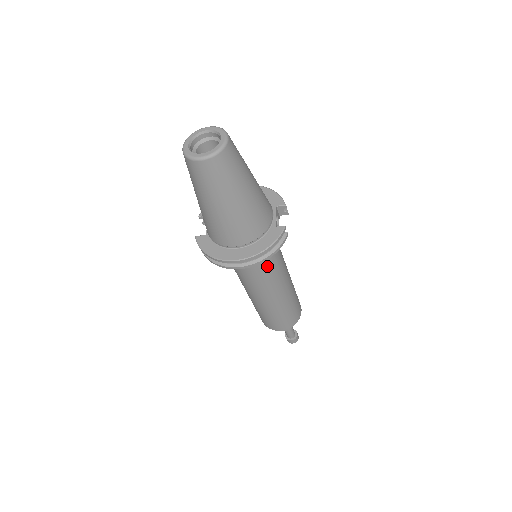
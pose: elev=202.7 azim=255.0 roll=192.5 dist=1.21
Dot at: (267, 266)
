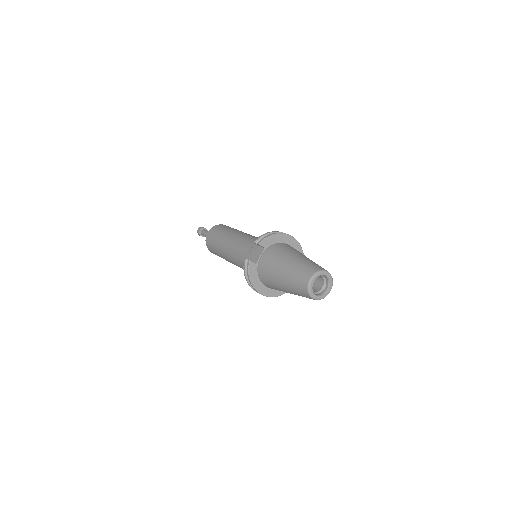
Dot at: occluded
